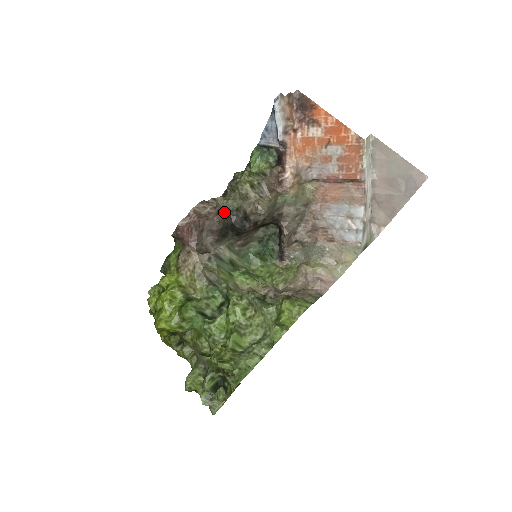
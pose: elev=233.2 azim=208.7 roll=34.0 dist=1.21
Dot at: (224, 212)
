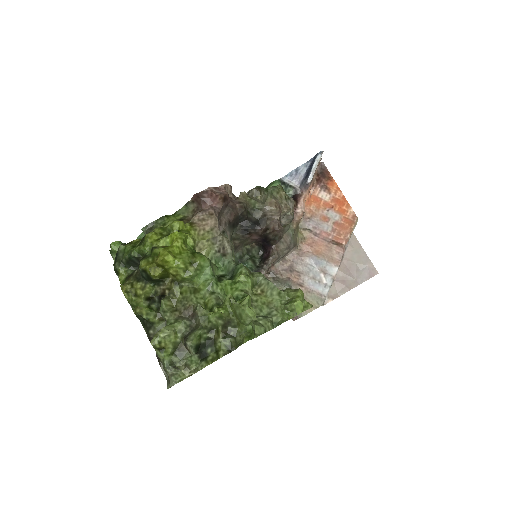
Dot at: (246, 205)
